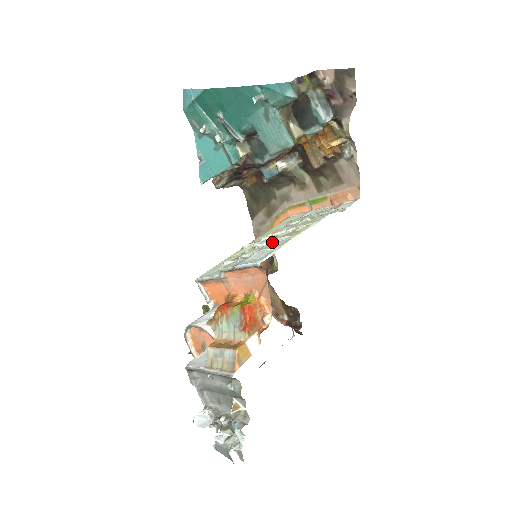
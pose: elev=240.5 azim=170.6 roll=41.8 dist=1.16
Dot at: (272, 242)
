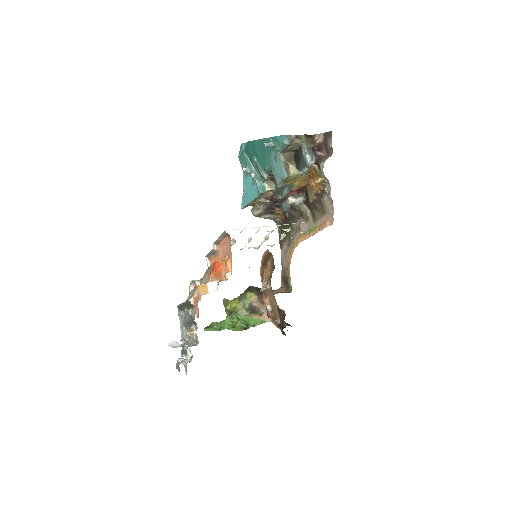
Dot at: occluded
